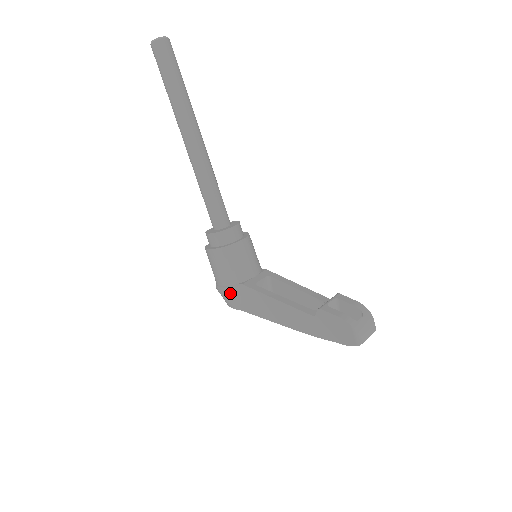
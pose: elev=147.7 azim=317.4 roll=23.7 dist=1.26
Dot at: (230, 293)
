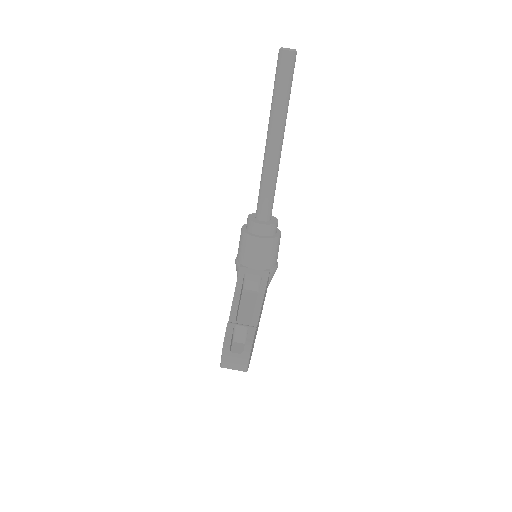
Dot at: (236, 265)
